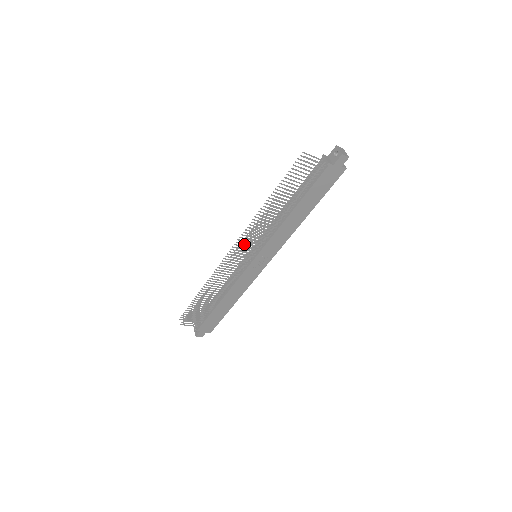
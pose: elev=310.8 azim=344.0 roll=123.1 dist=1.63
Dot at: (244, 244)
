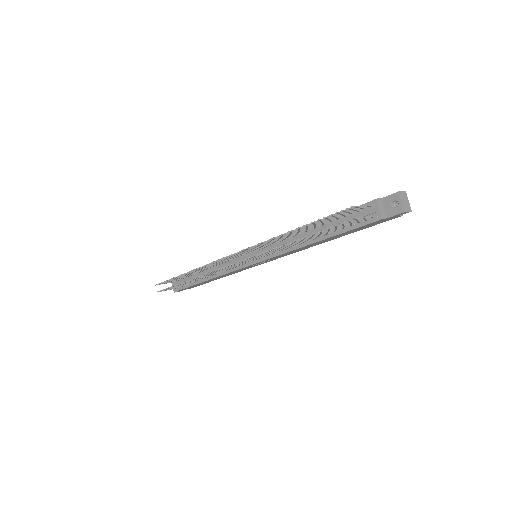
Dot at: (244, 252)
